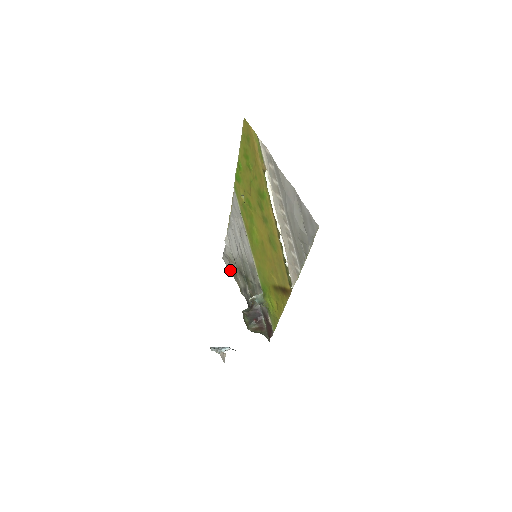
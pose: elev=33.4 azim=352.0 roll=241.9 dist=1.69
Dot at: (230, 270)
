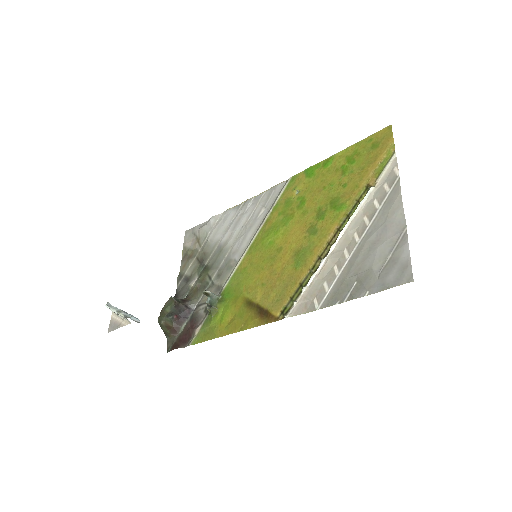
Dot at: (185, 248)
